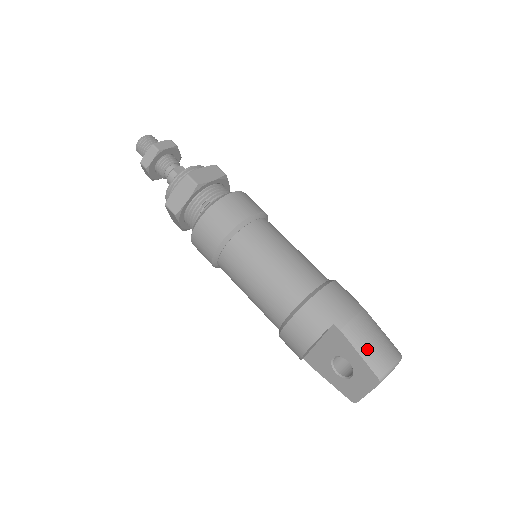
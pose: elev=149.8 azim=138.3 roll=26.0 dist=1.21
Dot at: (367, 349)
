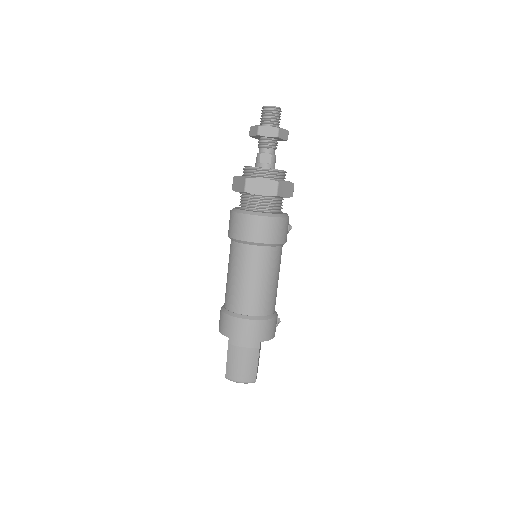
Dot at: (232, 364)
